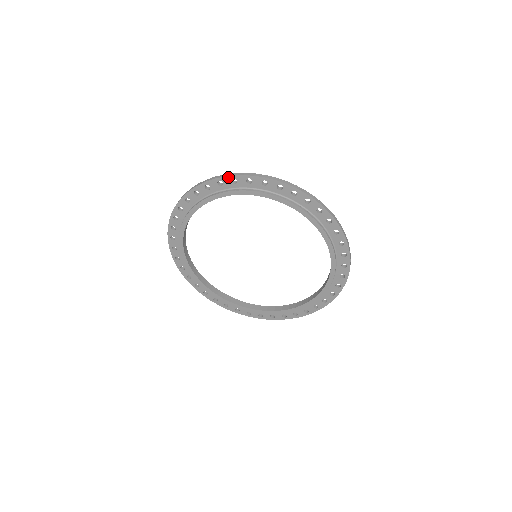
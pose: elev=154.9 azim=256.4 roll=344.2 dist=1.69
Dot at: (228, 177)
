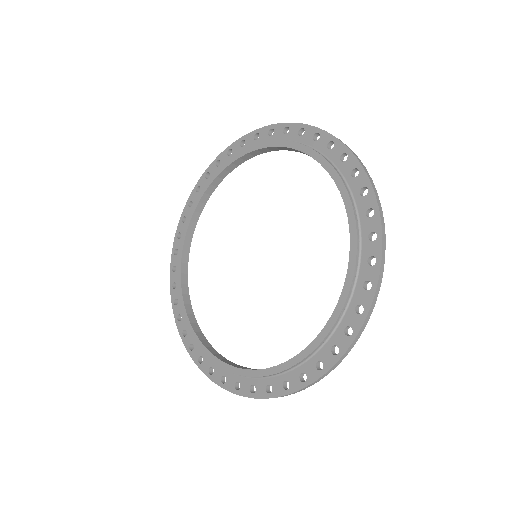
Dot at: (330, 136)
